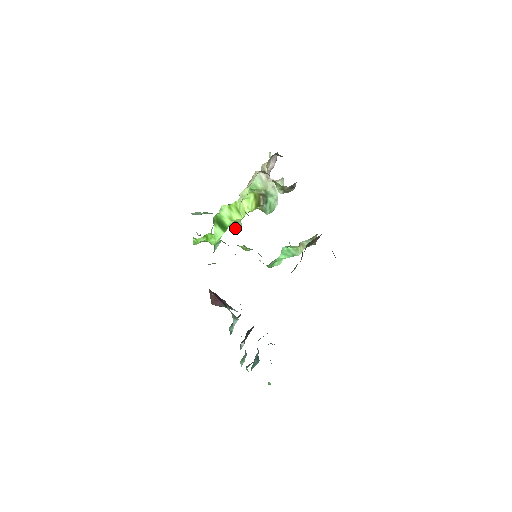
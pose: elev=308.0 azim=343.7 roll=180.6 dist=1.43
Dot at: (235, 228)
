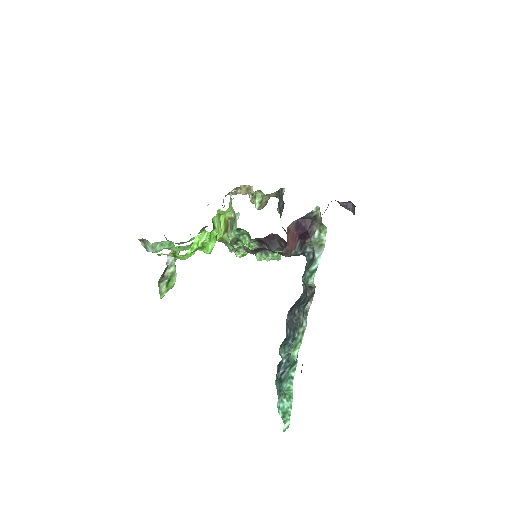
Dot at: (166, 290)
